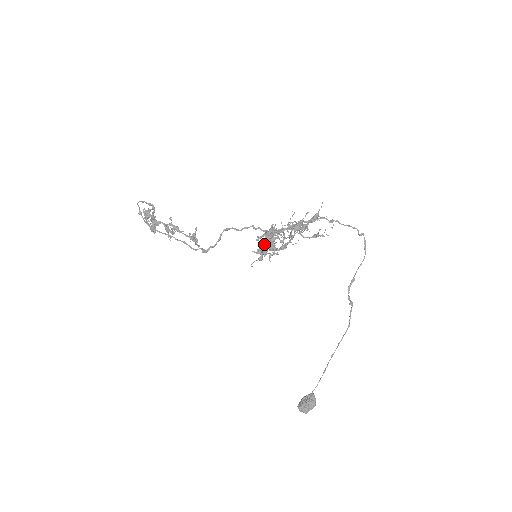
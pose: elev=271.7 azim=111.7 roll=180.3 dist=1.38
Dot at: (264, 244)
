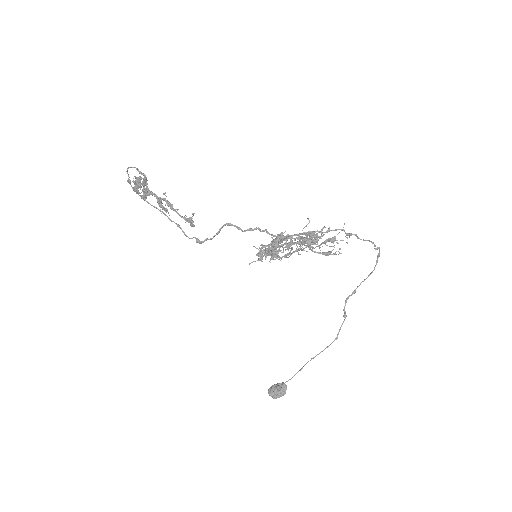
Dot at: (267, 252)
